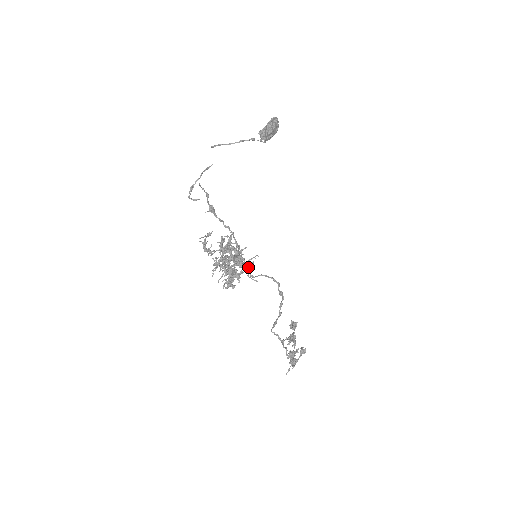
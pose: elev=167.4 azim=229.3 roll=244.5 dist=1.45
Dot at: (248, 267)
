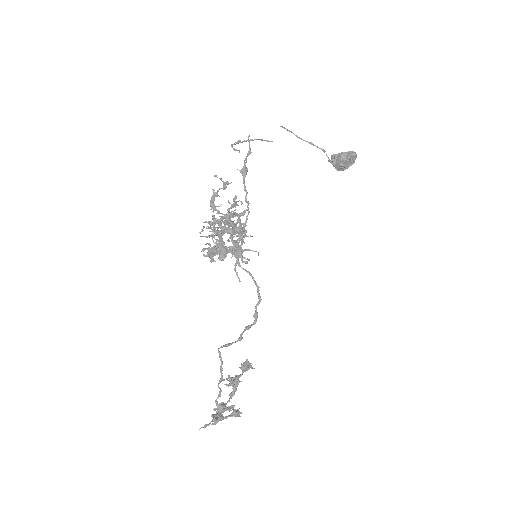
Dot at: (241, 255)
